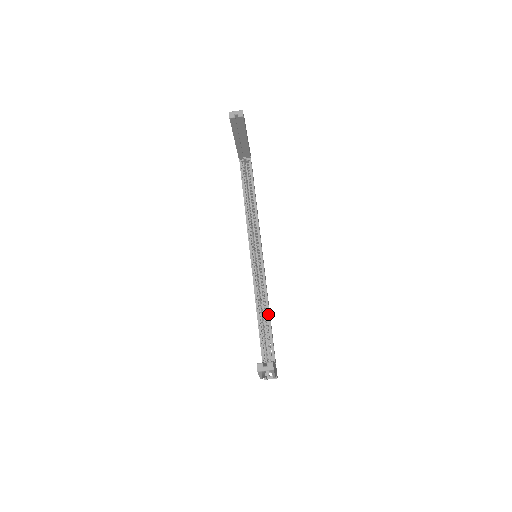
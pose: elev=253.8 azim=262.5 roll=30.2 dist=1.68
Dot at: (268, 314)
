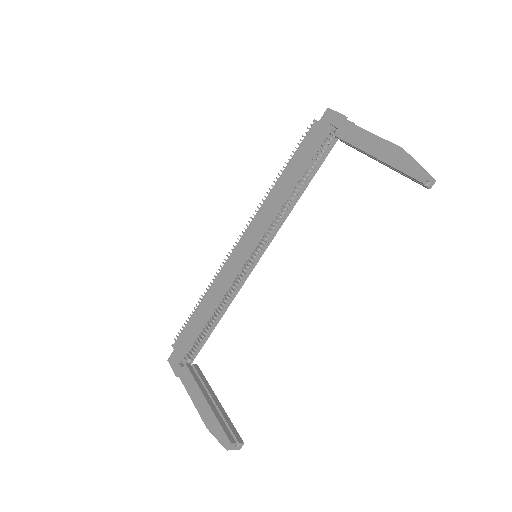
Dot at: (221, 316)
